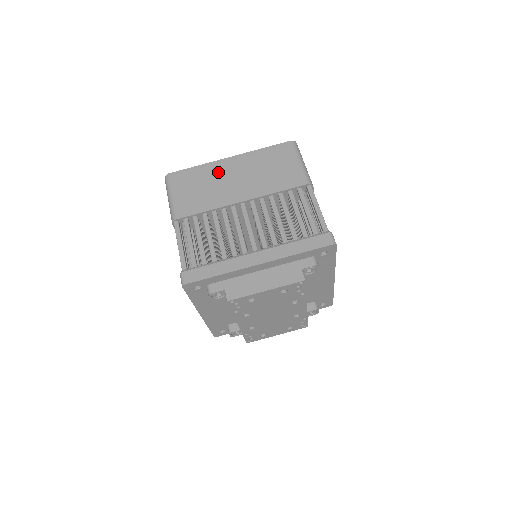
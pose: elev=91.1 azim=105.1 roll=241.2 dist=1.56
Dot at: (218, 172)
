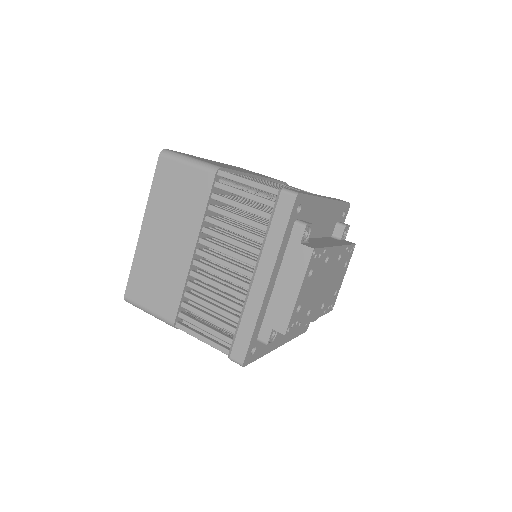
Dot at: (150, 251)
